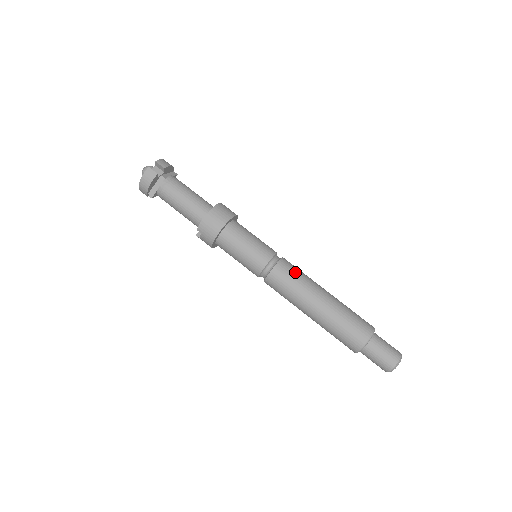
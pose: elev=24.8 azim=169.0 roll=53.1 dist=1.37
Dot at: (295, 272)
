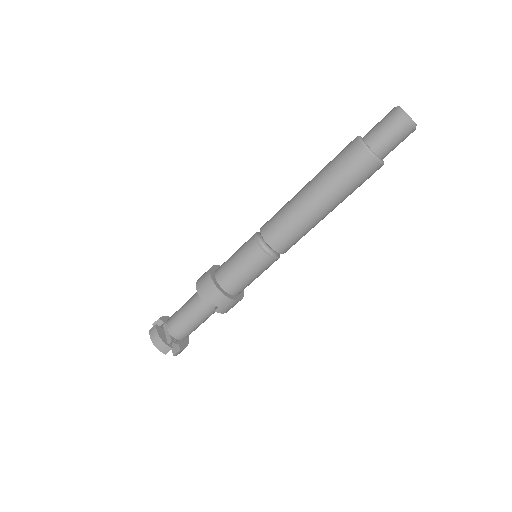
Dot at: occluded
